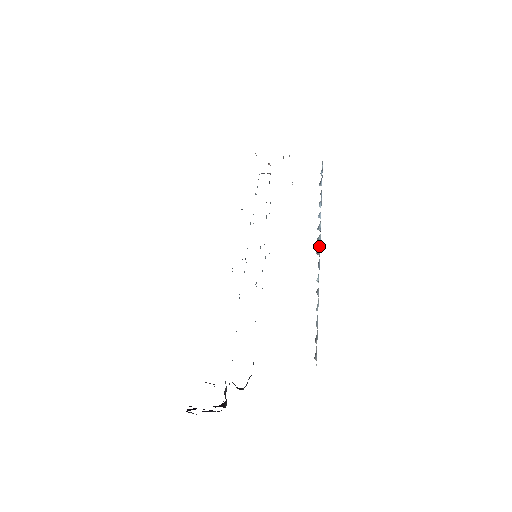
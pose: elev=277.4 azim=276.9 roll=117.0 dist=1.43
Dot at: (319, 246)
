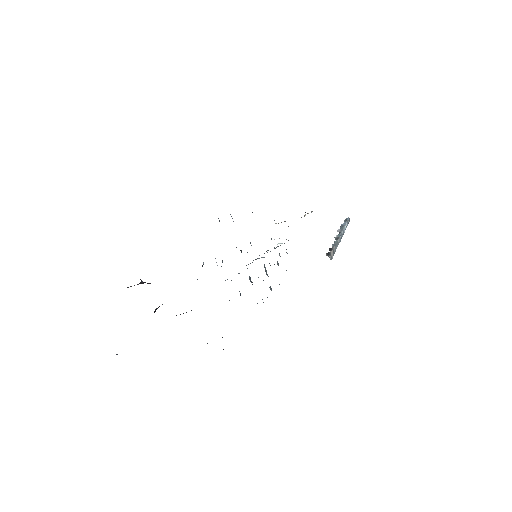
Dot at: (342, 229)
